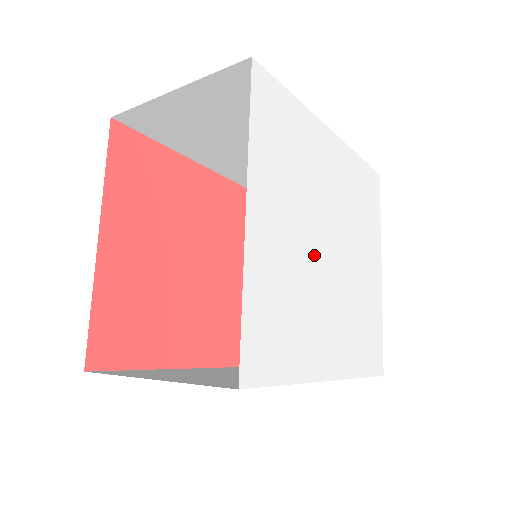
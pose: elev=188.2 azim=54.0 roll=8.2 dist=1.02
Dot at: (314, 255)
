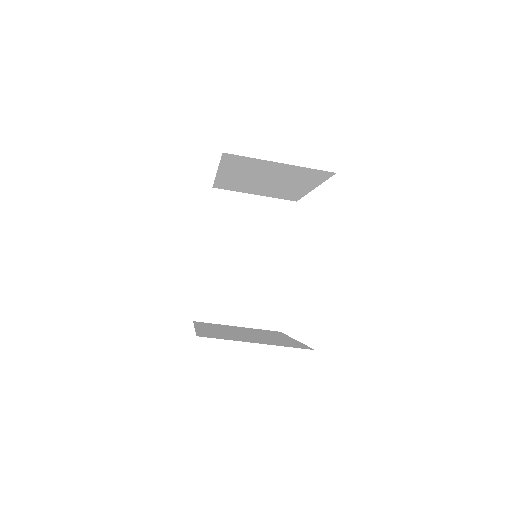
Dot at: occluded
